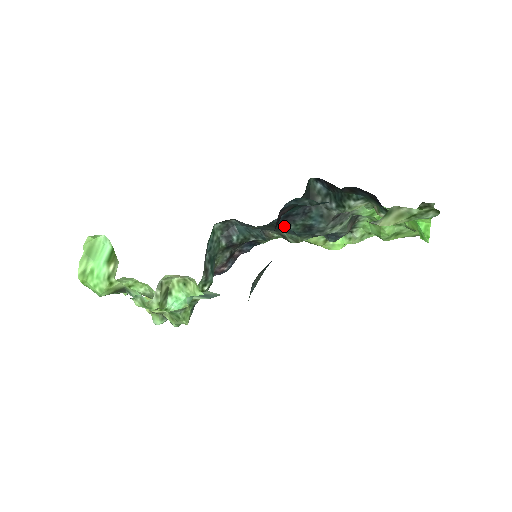
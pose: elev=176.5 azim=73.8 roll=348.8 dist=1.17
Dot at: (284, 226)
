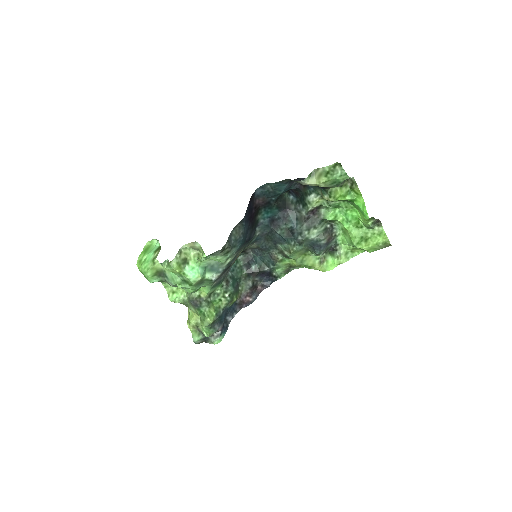
Dot at: (275, 234)
